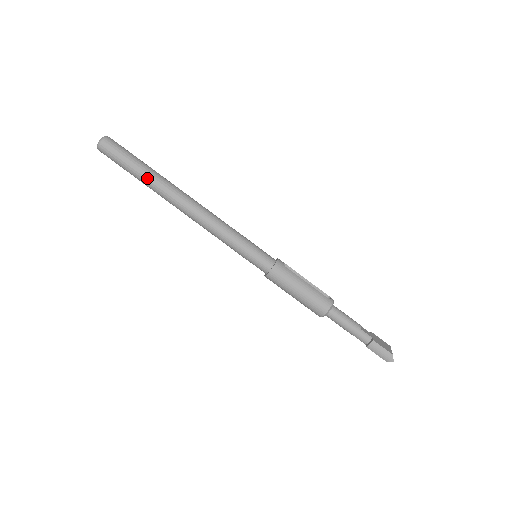
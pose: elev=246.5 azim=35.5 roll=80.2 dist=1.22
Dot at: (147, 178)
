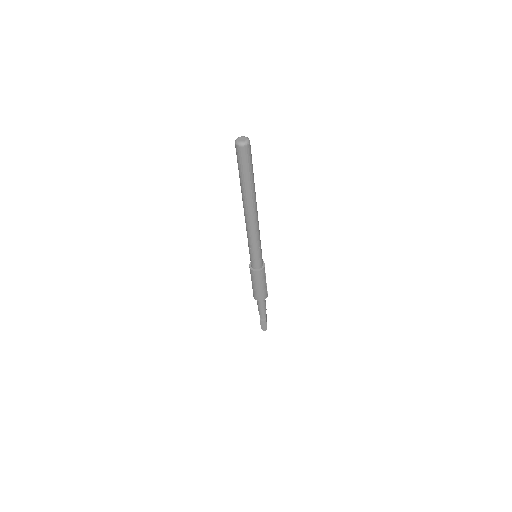
Dot at: (248, 186)
